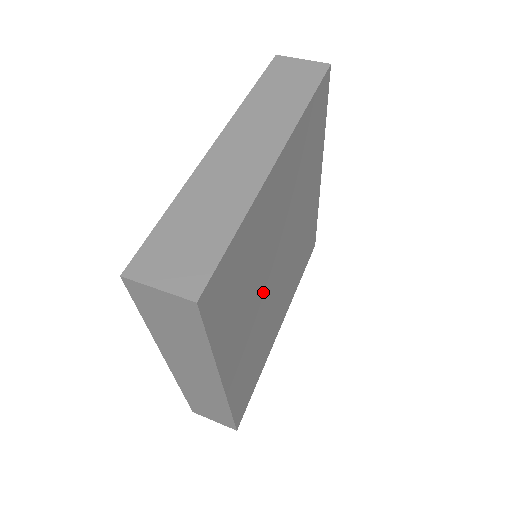
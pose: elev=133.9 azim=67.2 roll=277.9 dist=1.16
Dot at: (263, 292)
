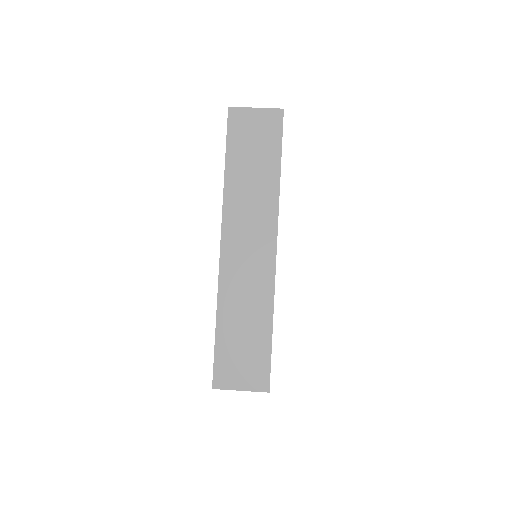
Dot at: occluded
